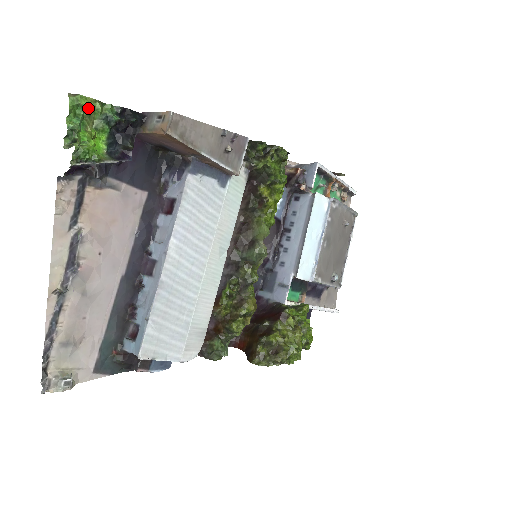
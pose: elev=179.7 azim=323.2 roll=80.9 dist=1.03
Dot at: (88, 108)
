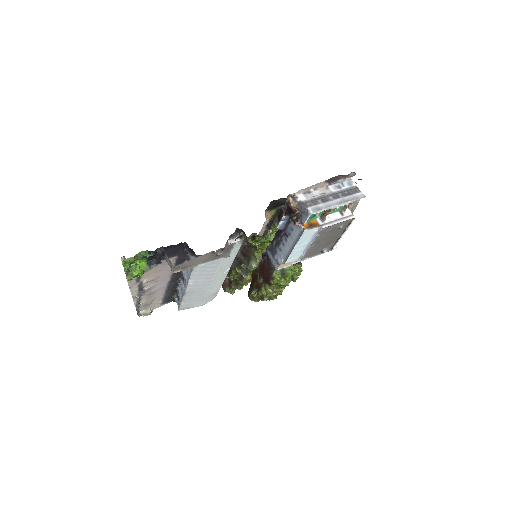
Dot at: (132, 261)
